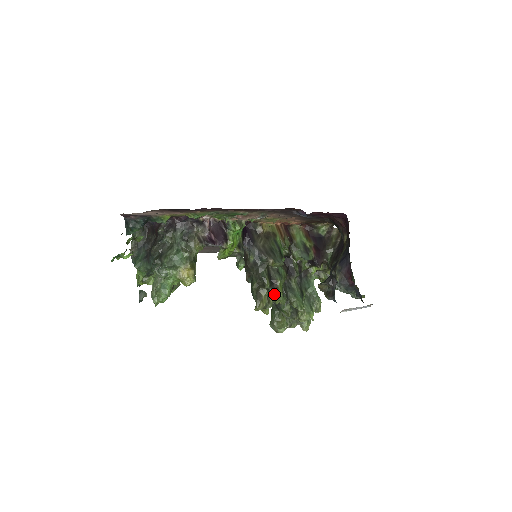
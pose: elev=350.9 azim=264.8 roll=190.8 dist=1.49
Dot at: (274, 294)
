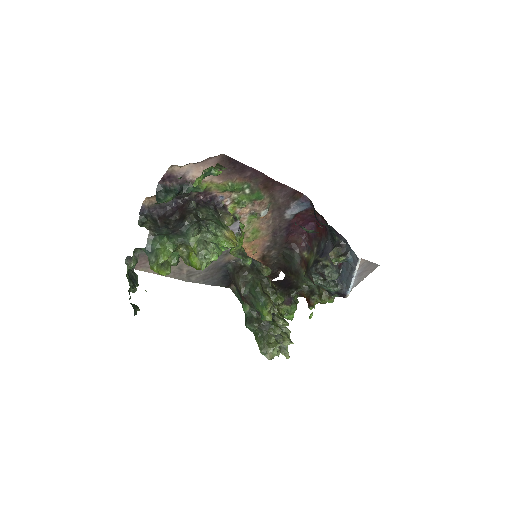
Dot at: (274, 296)
